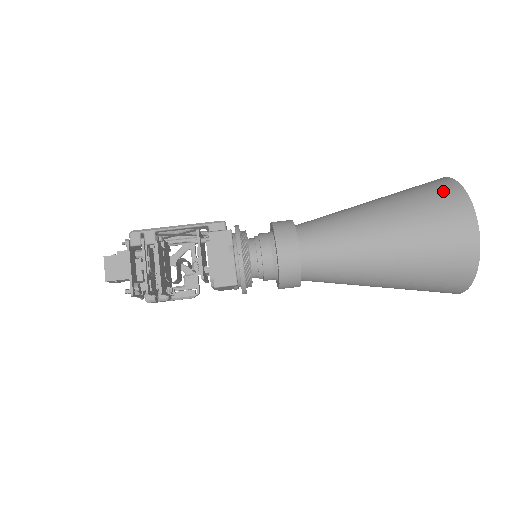
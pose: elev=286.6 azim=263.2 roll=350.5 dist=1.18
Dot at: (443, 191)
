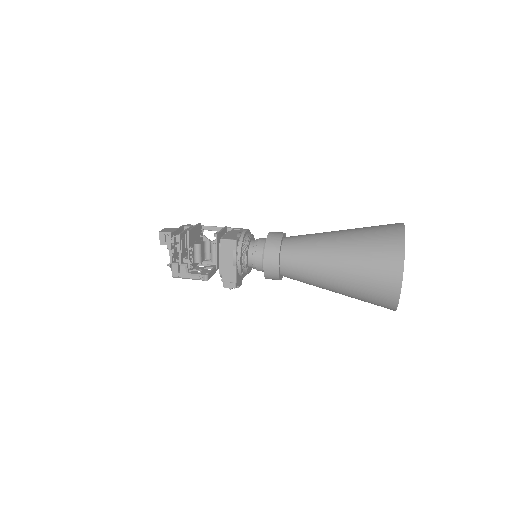
Dot at: occluded
